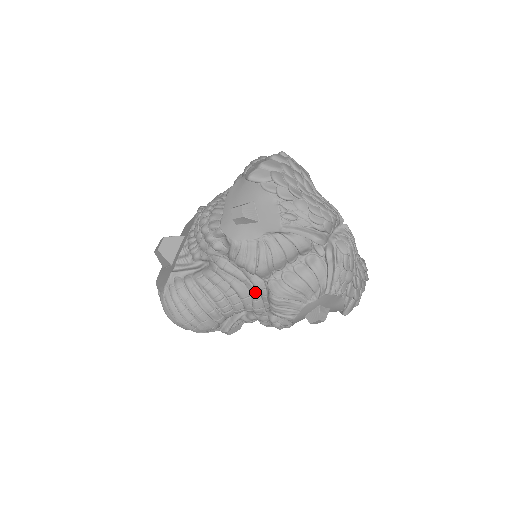
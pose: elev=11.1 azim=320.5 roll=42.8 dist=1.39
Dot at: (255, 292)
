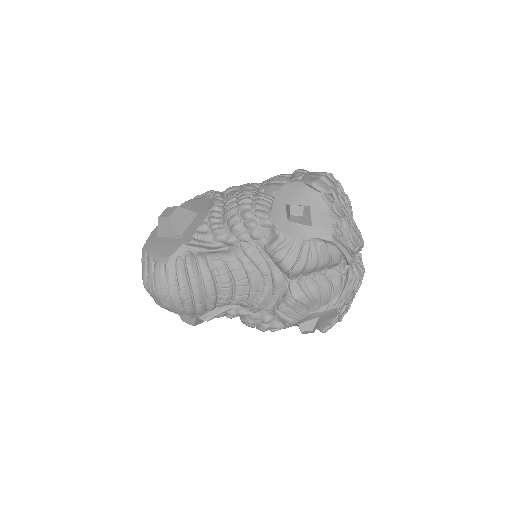
Dot at: (269, 289)
